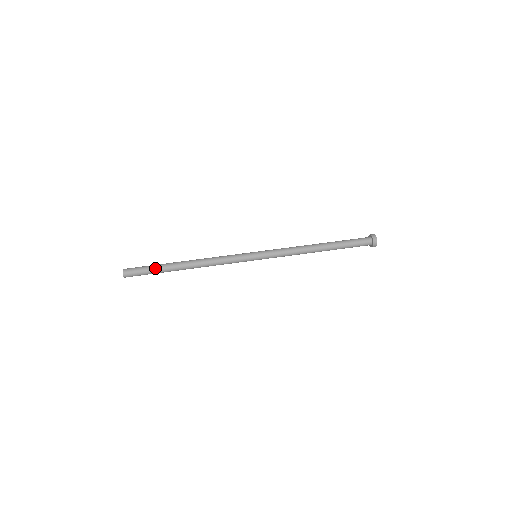
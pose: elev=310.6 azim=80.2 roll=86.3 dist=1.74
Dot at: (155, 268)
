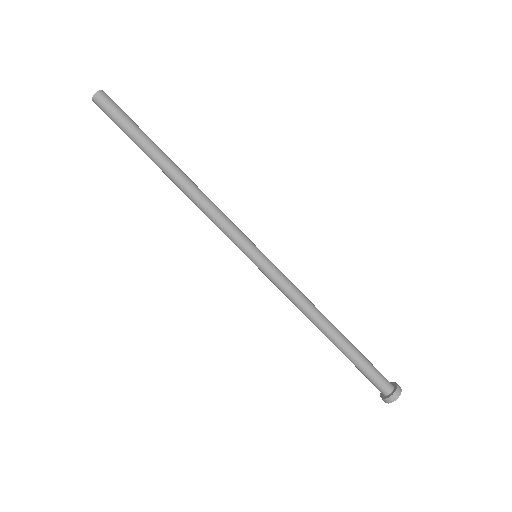
Dot at: (134, 134)
